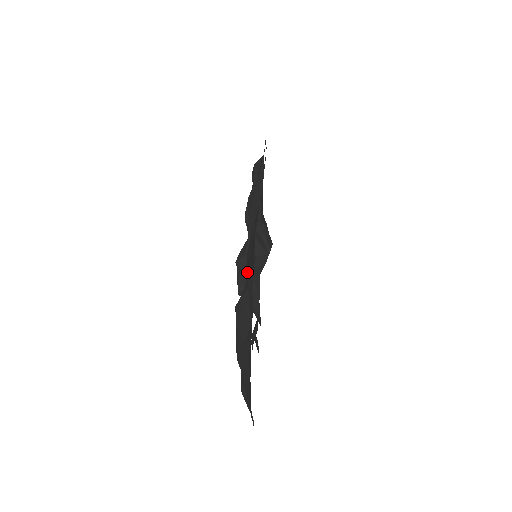
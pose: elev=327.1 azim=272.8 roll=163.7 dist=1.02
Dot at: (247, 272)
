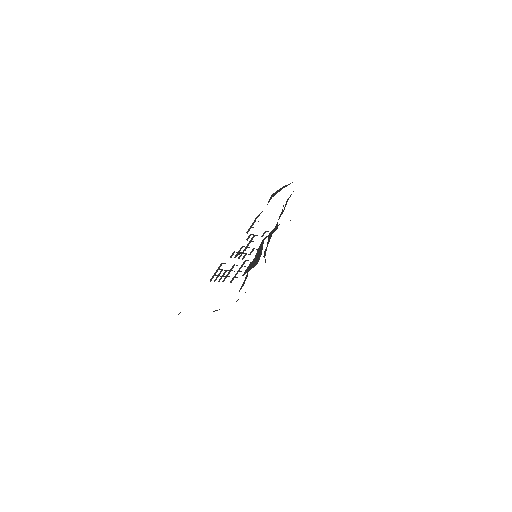
Dot at: occluded
